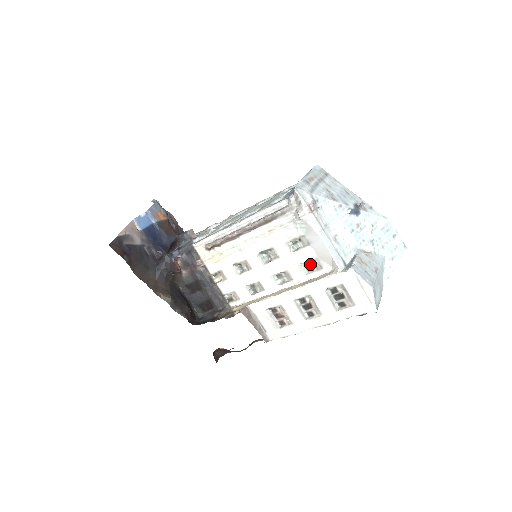
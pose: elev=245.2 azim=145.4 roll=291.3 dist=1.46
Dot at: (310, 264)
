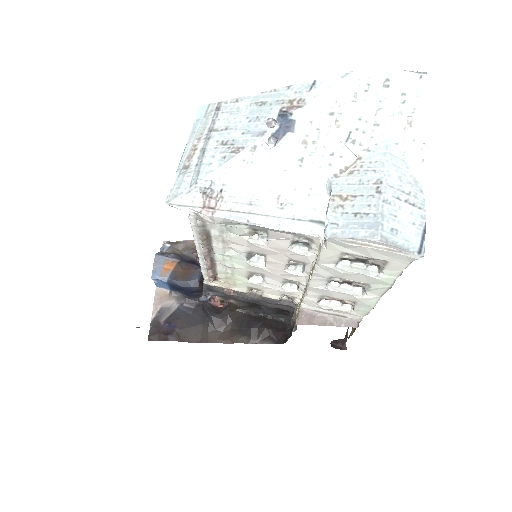
Dot at: (297, 241)
